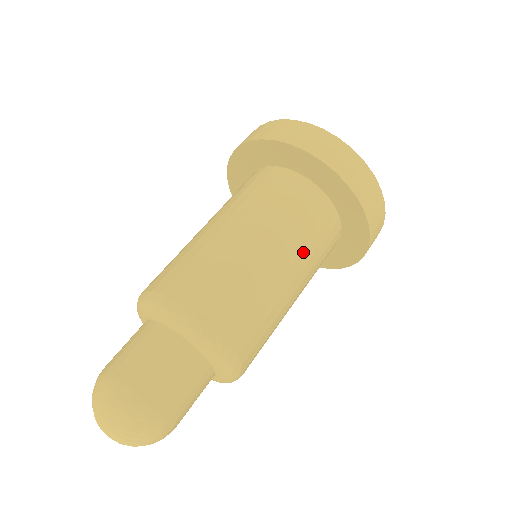
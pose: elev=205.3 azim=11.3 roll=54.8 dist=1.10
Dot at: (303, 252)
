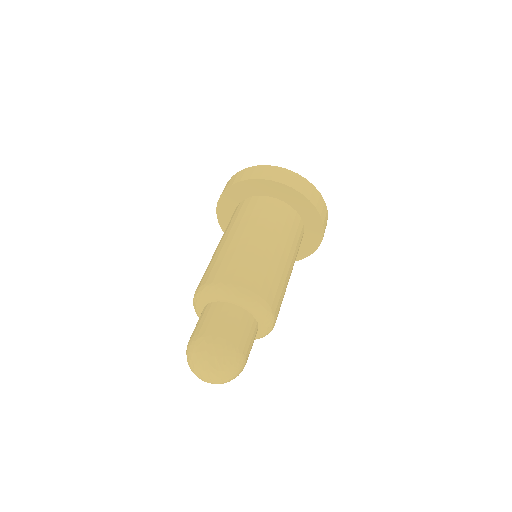
Dot at: occluded
